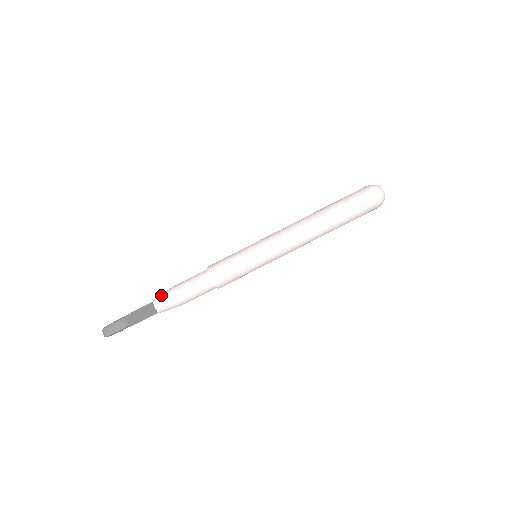
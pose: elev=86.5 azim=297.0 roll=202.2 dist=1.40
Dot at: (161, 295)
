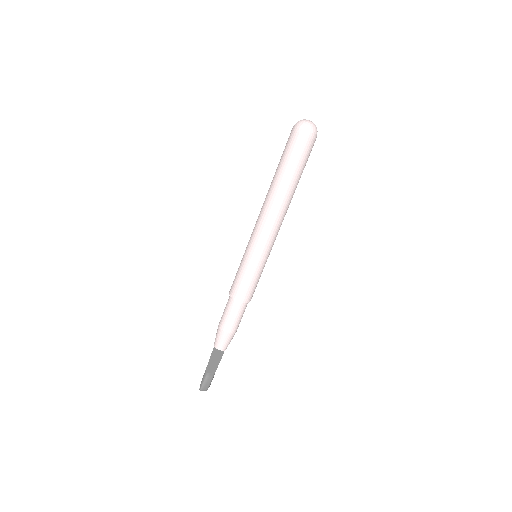
Dot at: (220, 342)
